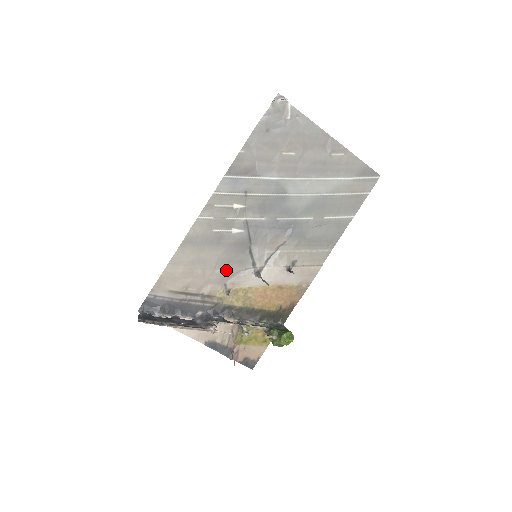
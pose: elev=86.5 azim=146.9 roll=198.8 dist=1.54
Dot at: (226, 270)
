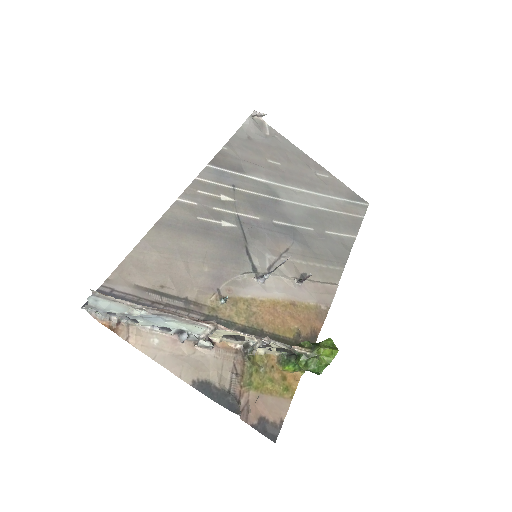
Dot at: (218, 270)
